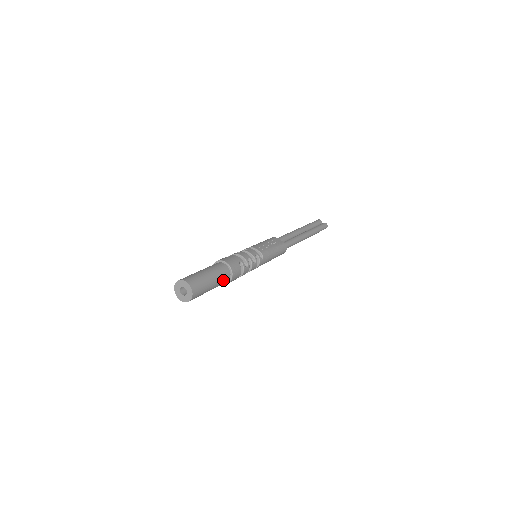
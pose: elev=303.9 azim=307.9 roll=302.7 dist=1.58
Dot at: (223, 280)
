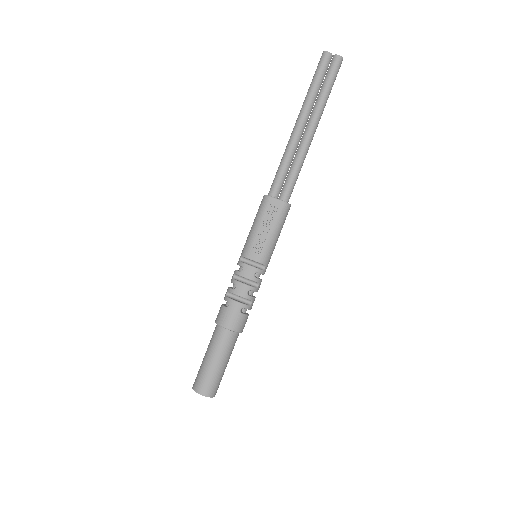
Dot at: (234, 345)
